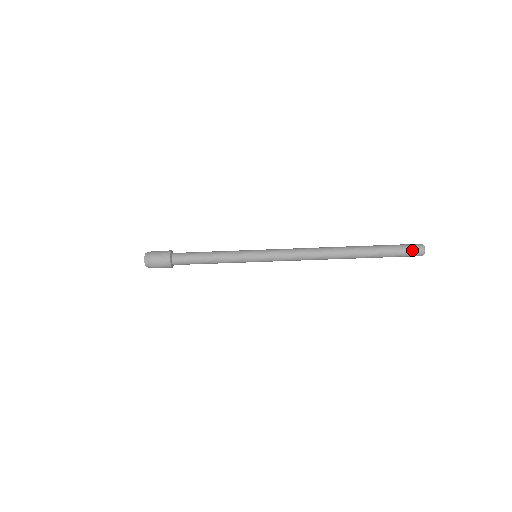
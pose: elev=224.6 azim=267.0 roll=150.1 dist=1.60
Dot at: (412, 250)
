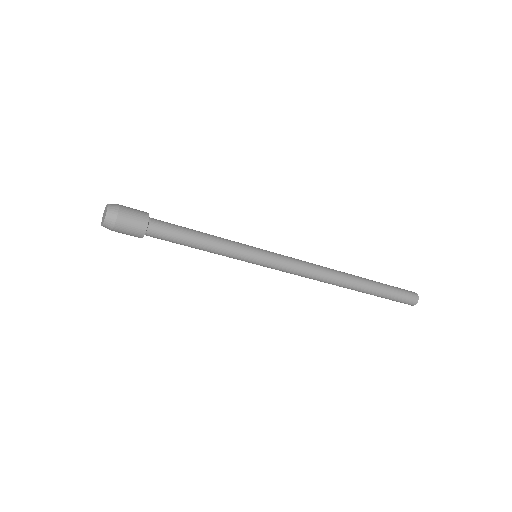
Dot at: (404, 303)
